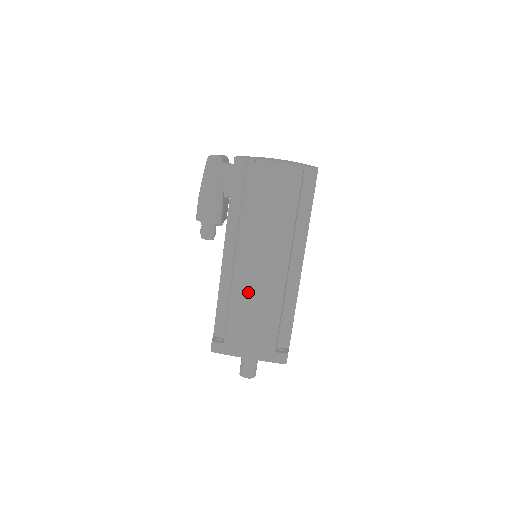
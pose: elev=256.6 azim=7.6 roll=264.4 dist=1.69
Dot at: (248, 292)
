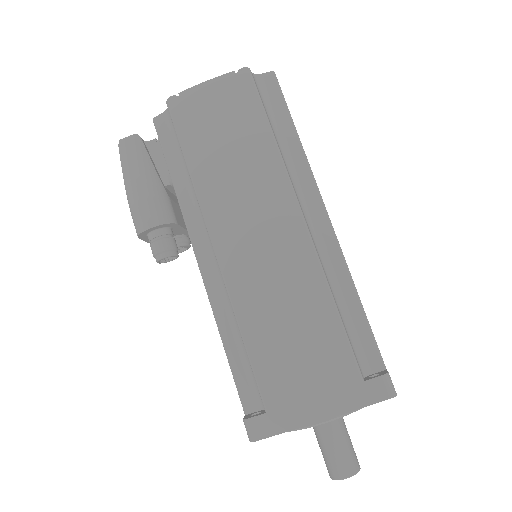
Dot at: (261, 294)
